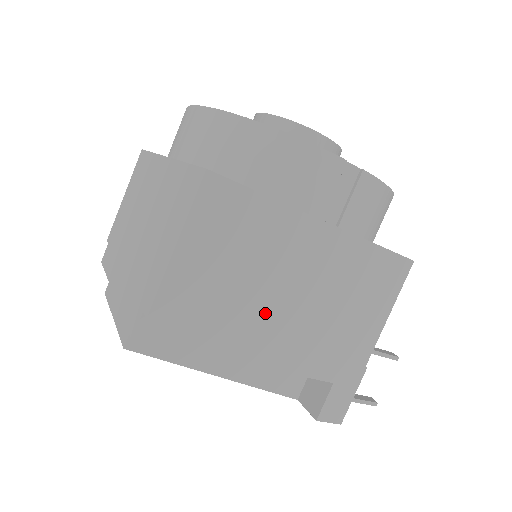
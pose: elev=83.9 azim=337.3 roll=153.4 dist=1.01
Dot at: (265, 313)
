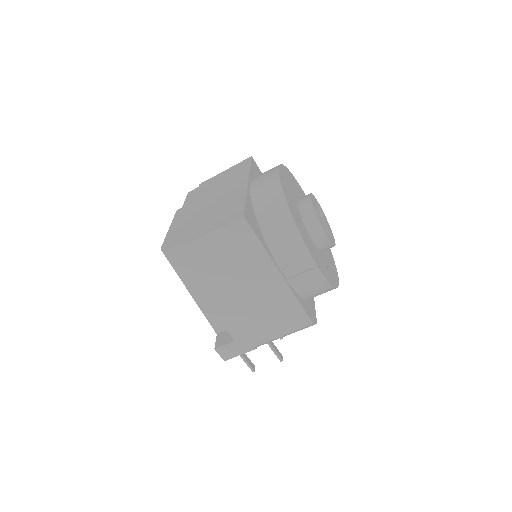
Dot at: (225, 287)
